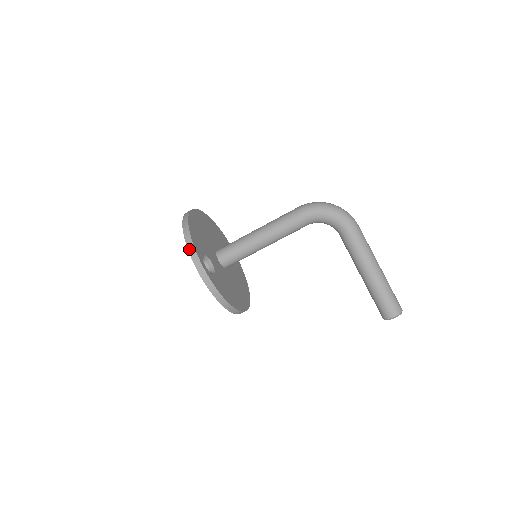
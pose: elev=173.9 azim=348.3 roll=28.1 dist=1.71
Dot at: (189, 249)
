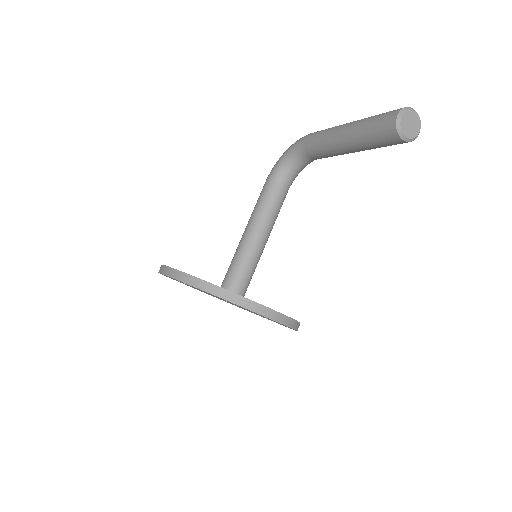
Dot at: occluded
